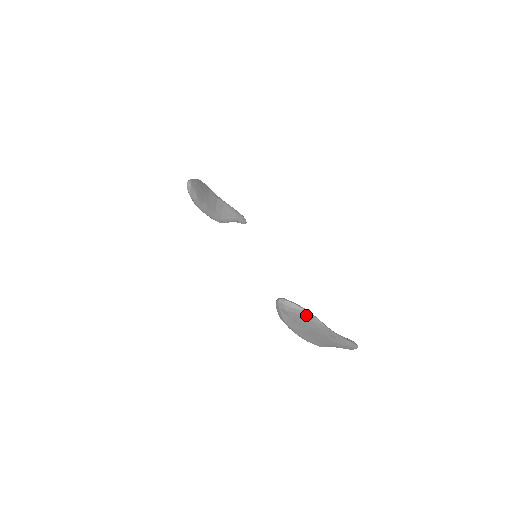
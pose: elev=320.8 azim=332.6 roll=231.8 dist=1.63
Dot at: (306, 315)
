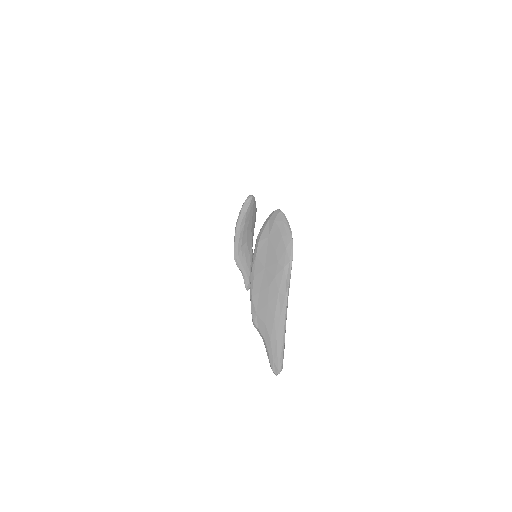
Dot at: (288, 238)
